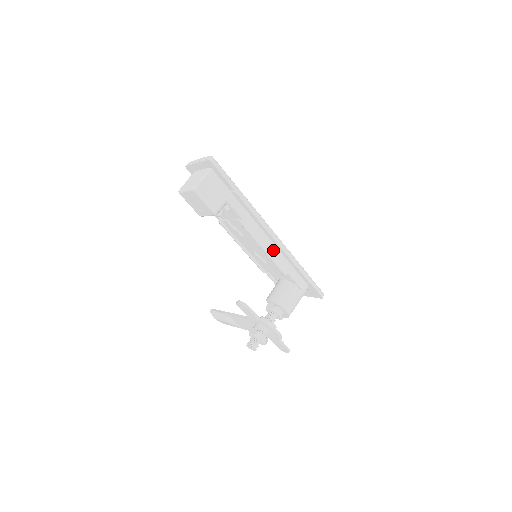
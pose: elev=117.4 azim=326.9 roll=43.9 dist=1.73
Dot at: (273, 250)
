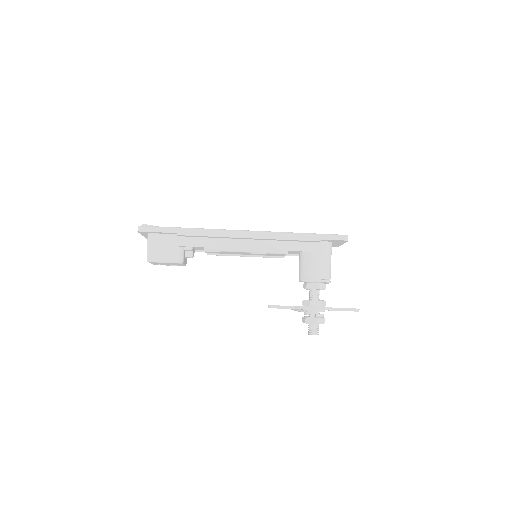
Dot at: (256, 245)
